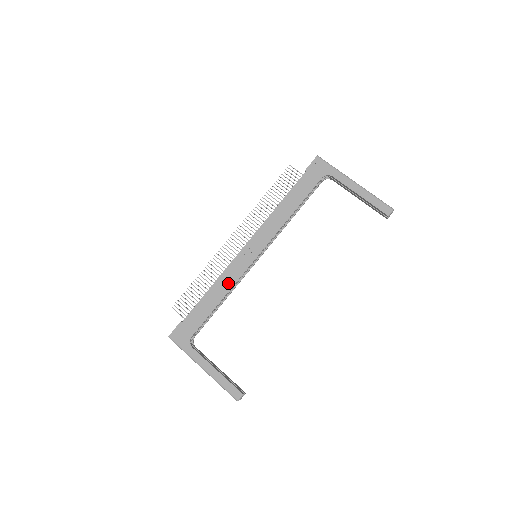
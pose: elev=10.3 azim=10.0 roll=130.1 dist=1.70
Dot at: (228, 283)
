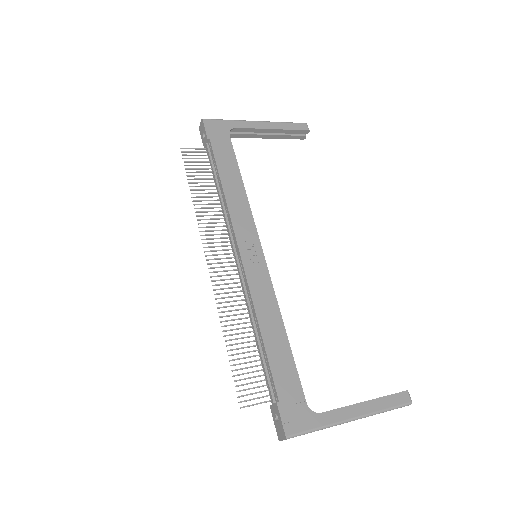
Dot at: (270, 305)
